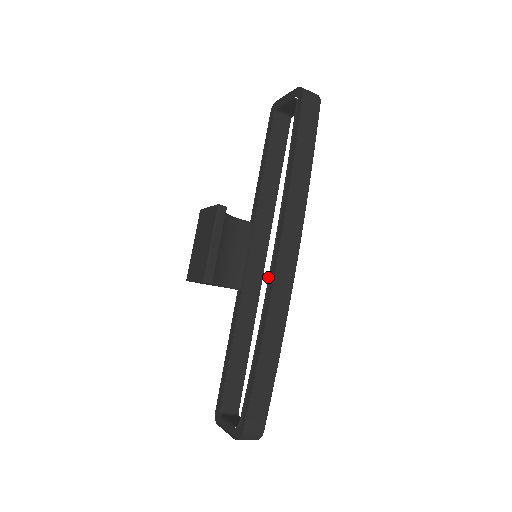
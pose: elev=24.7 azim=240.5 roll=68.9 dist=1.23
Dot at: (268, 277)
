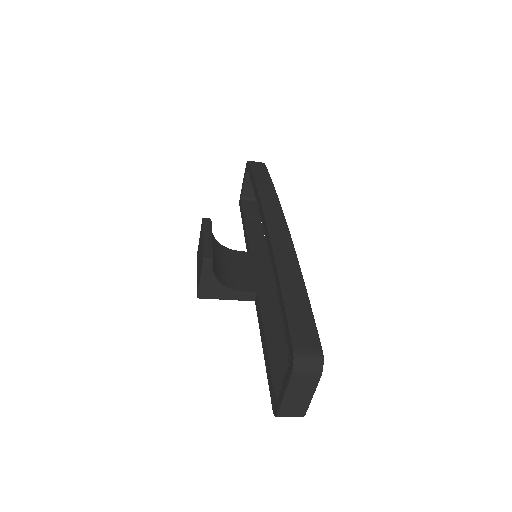
Dot at: occluded
